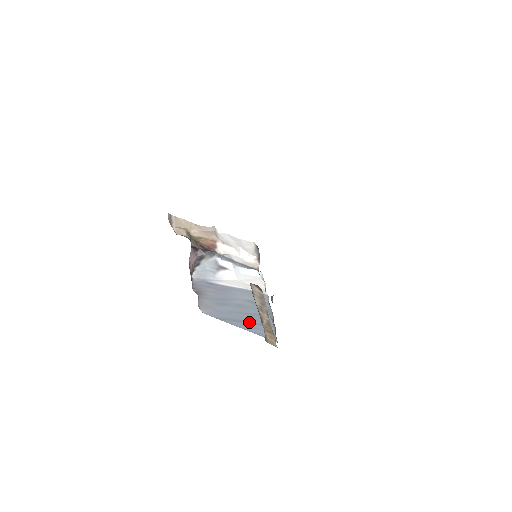
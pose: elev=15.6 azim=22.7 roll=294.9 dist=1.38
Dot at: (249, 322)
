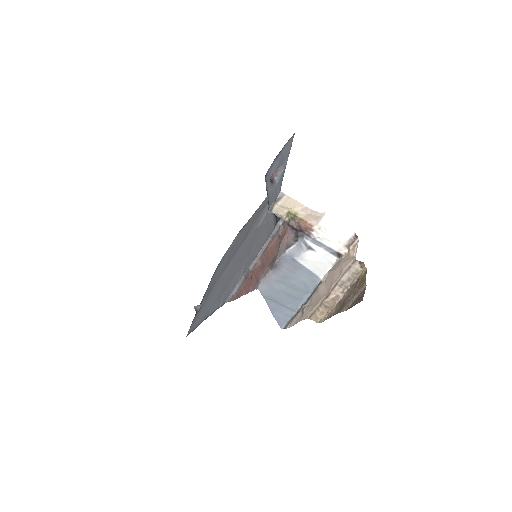
Dot at: (282, 304)
